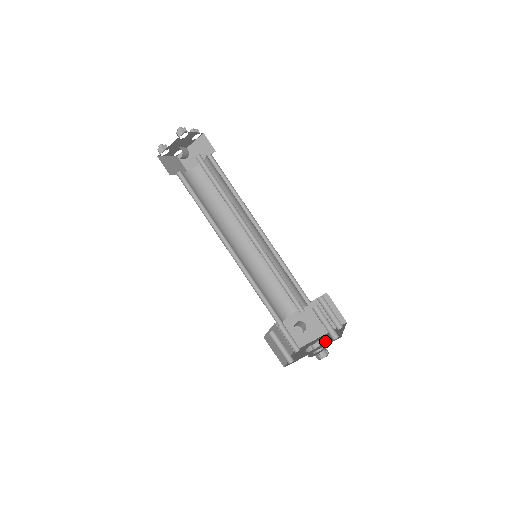
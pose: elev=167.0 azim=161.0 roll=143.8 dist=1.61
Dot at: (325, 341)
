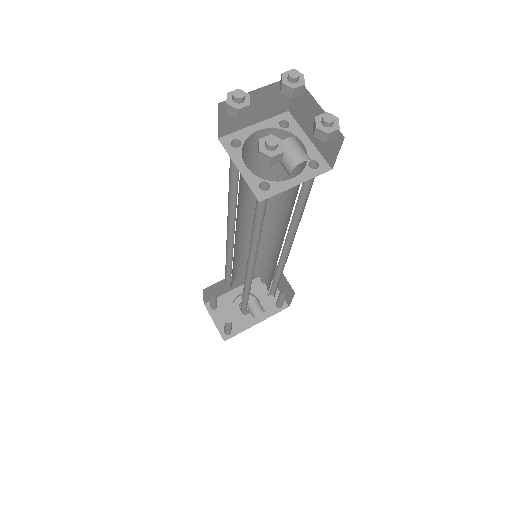
Dot at: (262, 305)
